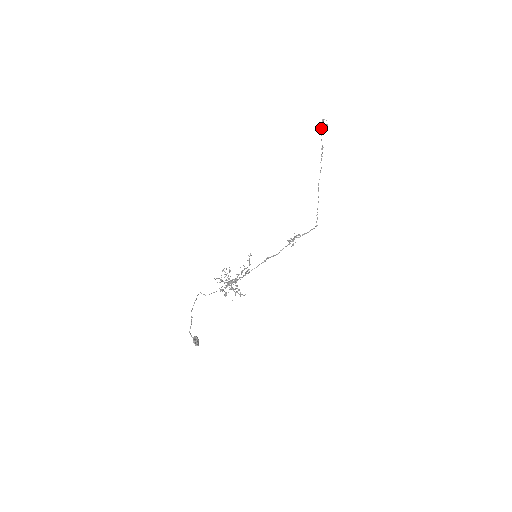
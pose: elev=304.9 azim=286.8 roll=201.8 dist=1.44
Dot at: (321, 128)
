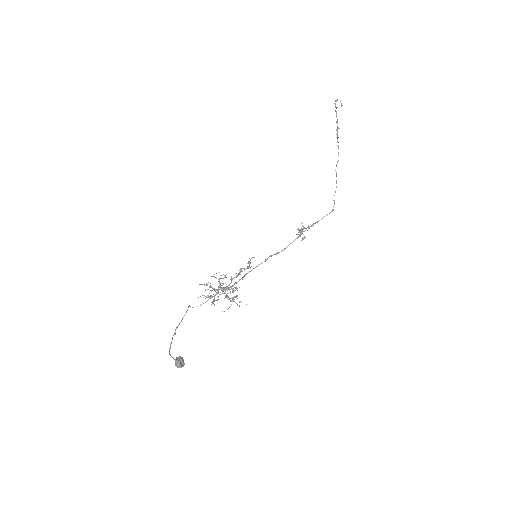
Dot at: (335, 110)
